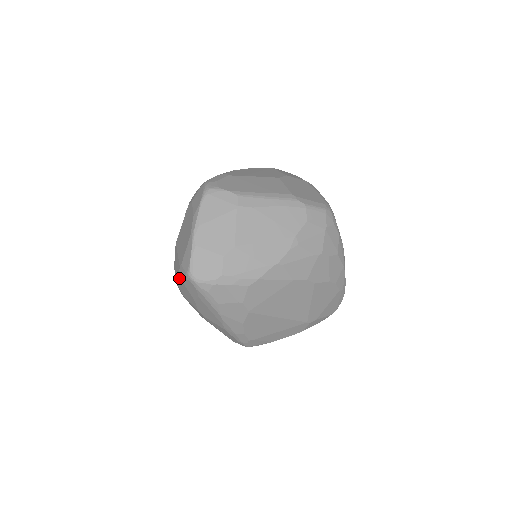
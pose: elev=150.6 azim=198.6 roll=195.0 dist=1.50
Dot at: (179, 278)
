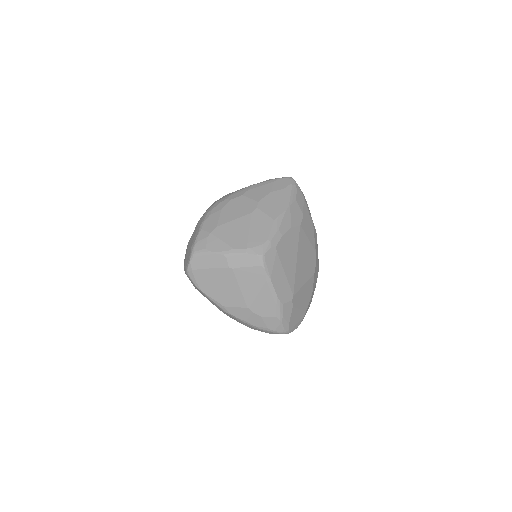
Dot at: (266, 181)
